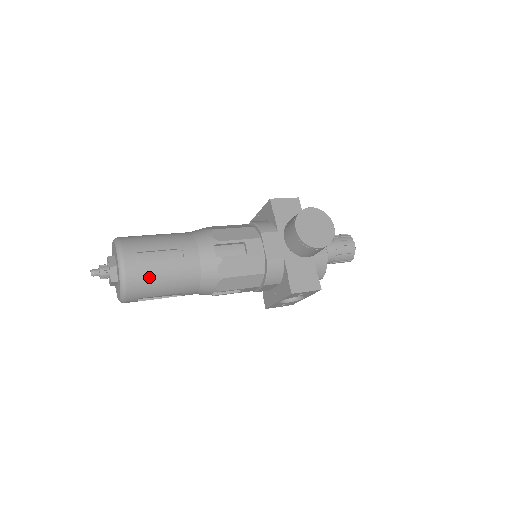
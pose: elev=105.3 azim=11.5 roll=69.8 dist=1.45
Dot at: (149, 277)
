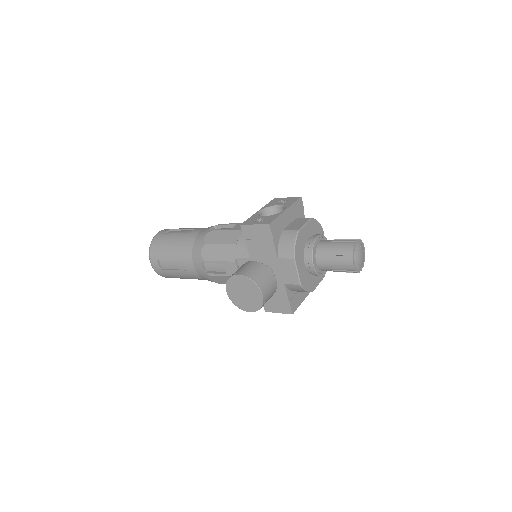
Dot at: (171, 275)
